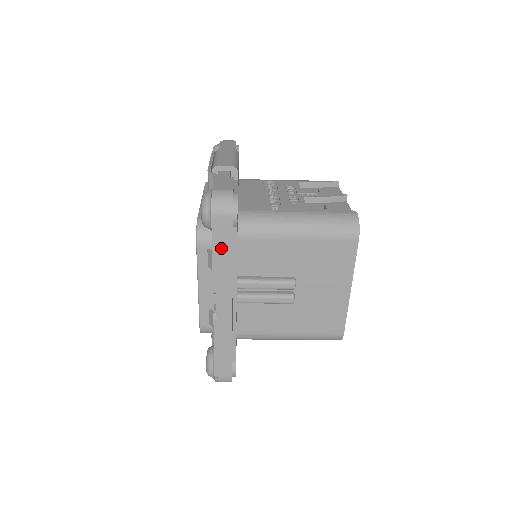
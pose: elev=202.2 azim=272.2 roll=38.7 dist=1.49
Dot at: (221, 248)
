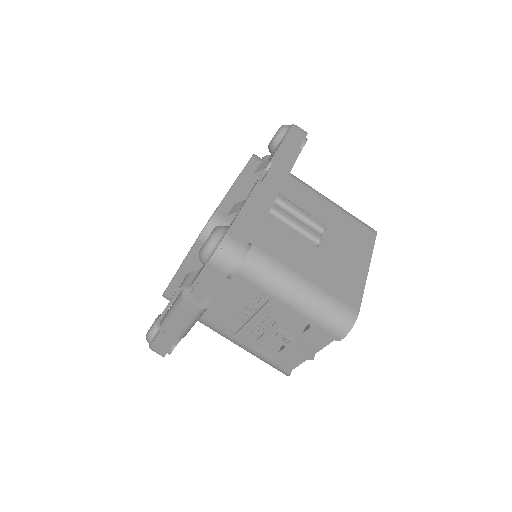
Dot at: (291, 143)
